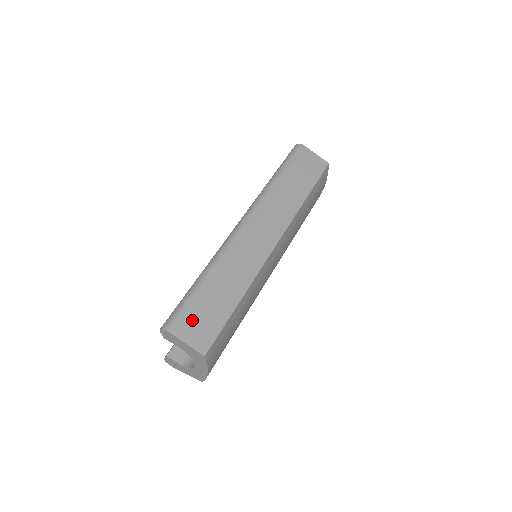
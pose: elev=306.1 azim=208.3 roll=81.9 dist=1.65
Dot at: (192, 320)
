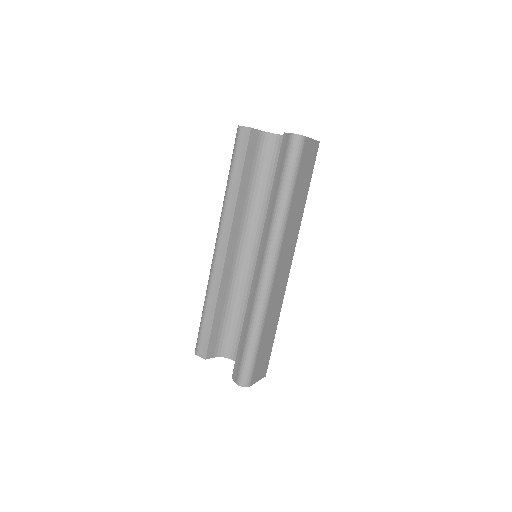
Dot at: (258, 367)
